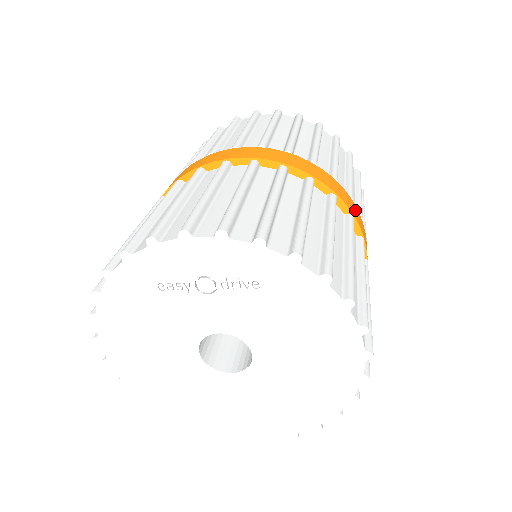
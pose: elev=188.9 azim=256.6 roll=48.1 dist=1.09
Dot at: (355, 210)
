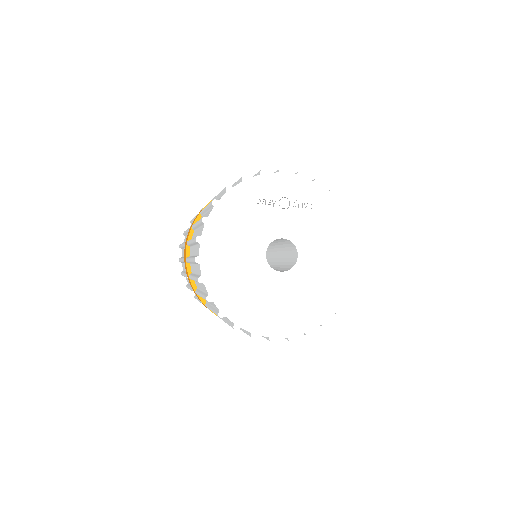
Dot at: occluded
